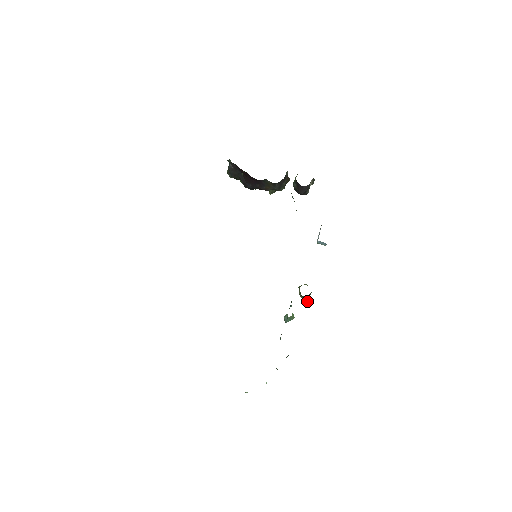
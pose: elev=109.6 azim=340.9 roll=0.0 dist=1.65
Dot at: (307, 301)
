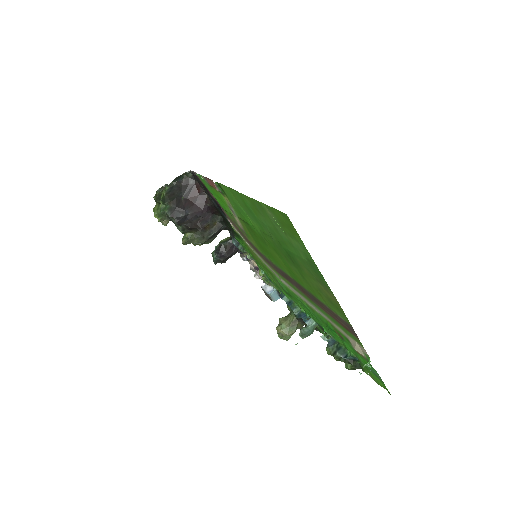
Dot at: (289, 337)
